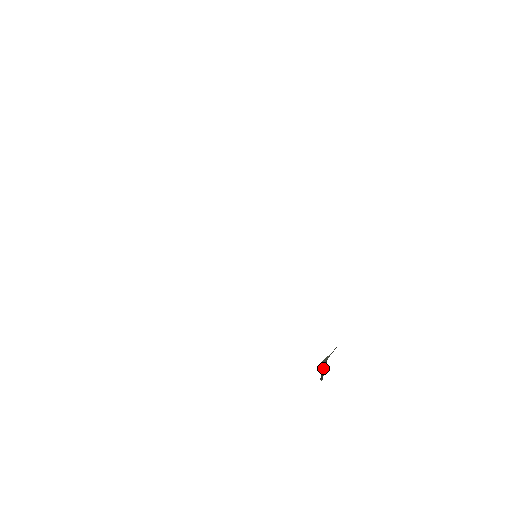
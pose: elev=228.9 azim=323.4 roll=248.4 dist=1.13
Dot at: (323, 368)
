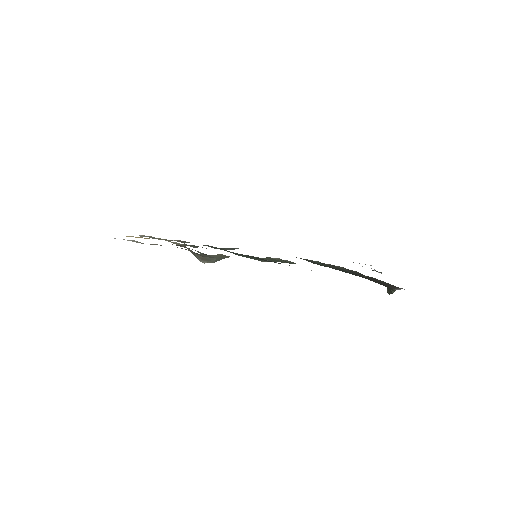
Dot at: occluded
